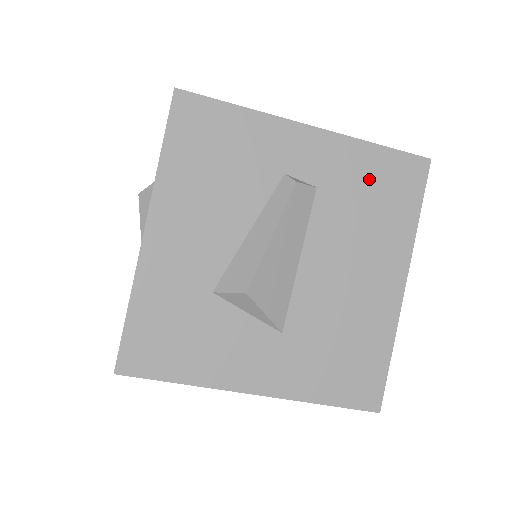
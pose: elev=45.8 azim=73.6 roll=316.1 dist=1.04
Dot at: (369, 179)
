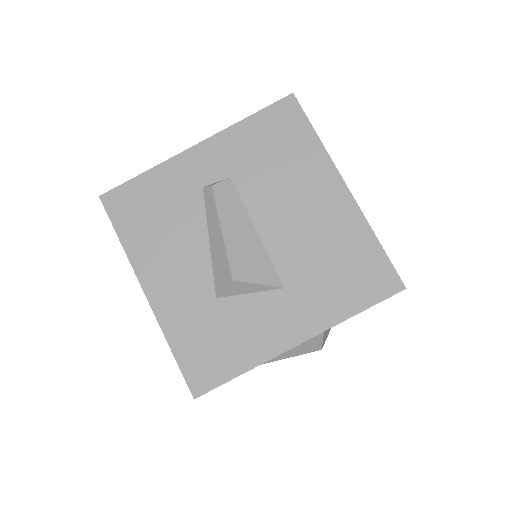
Dot at: (261, 142)
